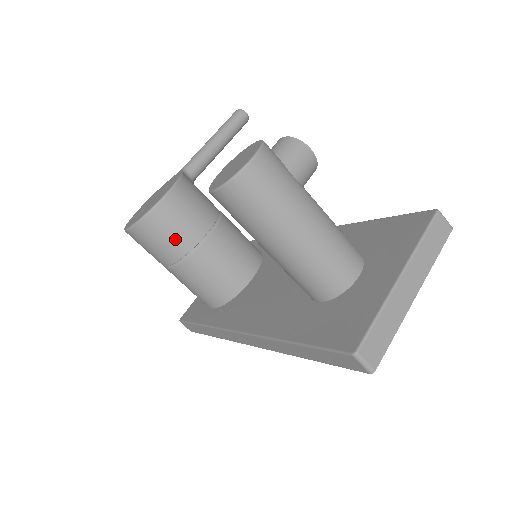
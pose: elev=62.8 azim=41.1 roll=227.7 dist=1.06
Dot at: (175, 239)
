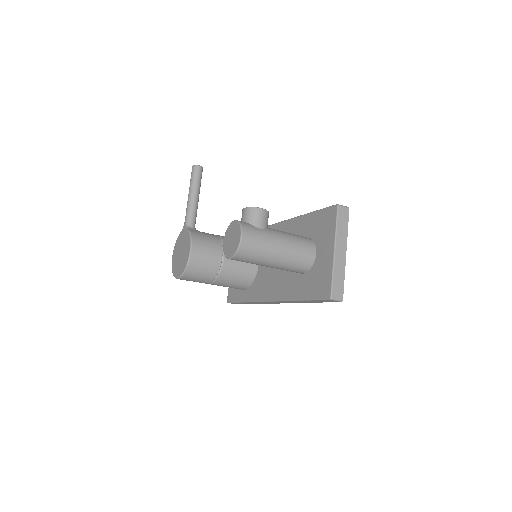
Dot at: (208, 270)
